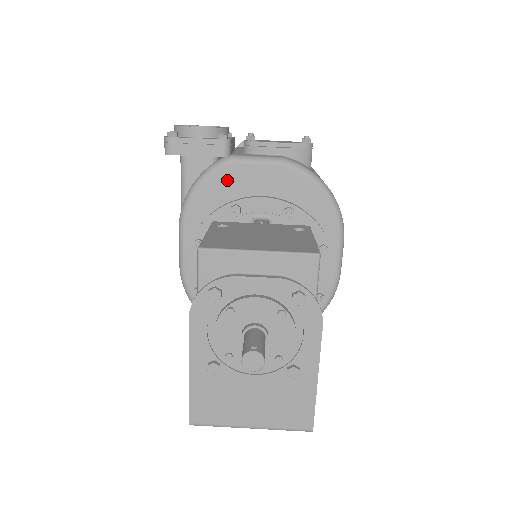
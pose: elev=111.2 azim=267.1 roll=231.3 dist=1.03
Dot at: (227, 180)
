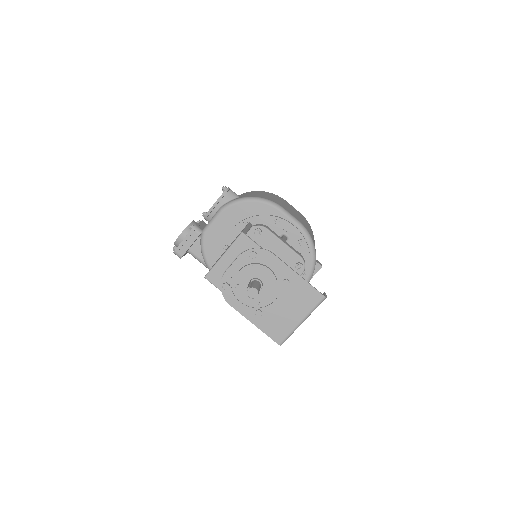
Dot at: (211, 241)
